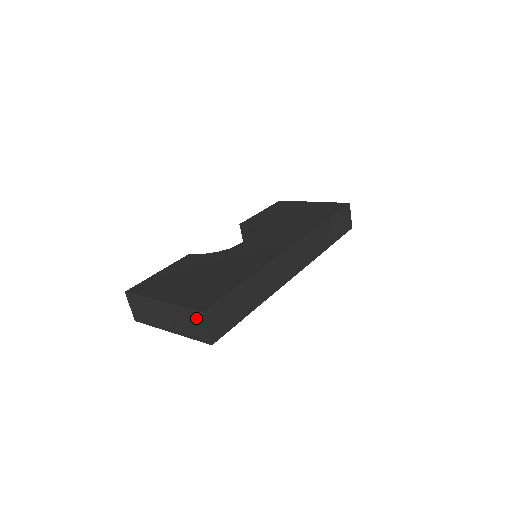
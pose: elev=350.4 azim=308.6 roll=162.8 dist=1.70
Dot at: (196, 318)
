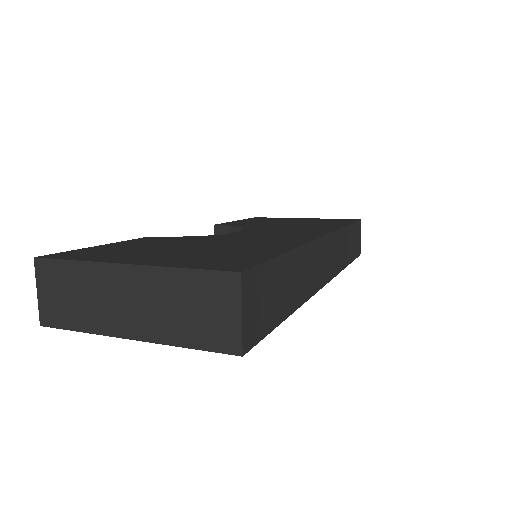
Dot at: (216, 292)
